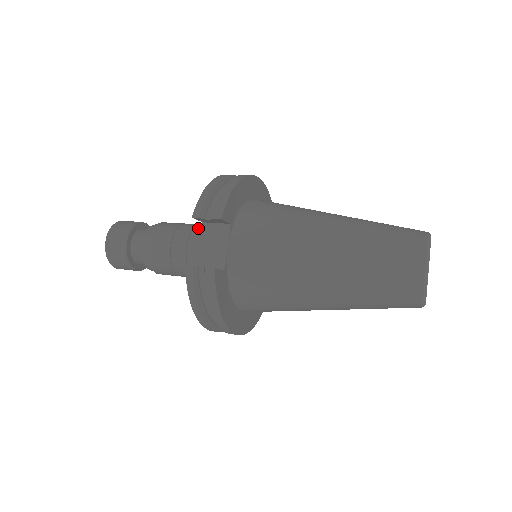
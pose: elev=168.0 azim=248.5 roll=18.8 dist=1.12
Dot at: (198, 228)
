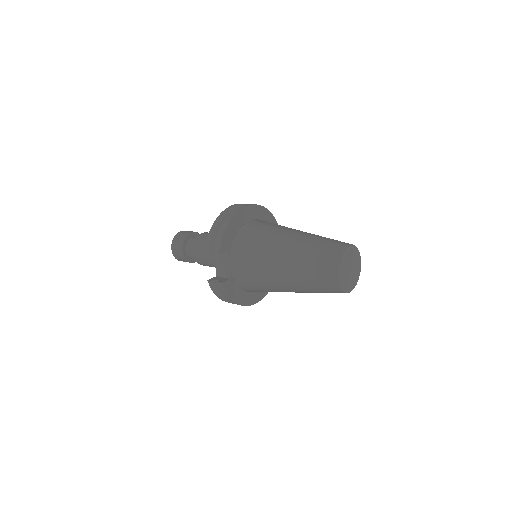
Dot at: occluded
